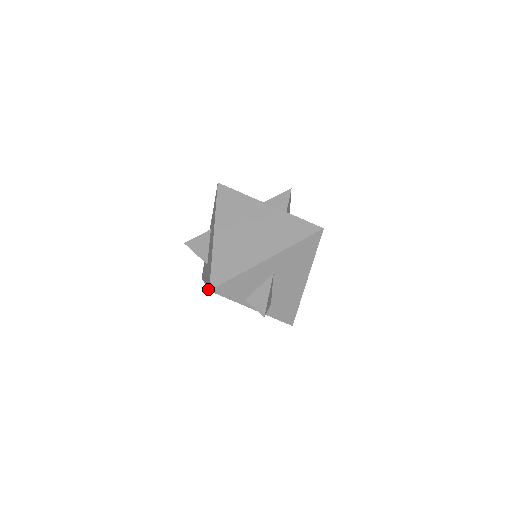
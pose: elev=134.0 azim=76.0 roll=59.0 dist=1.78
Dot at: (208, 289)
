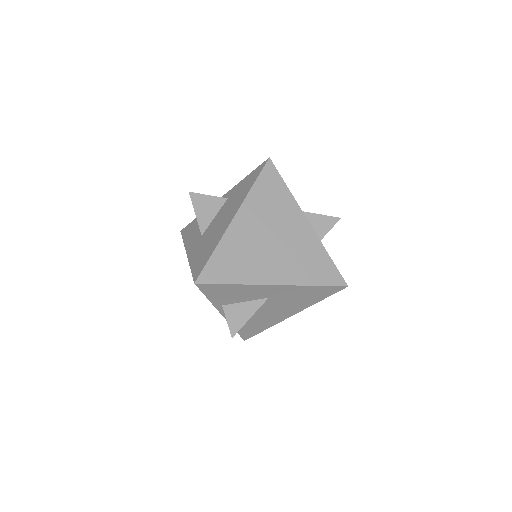
Dot at: (193, 277)
